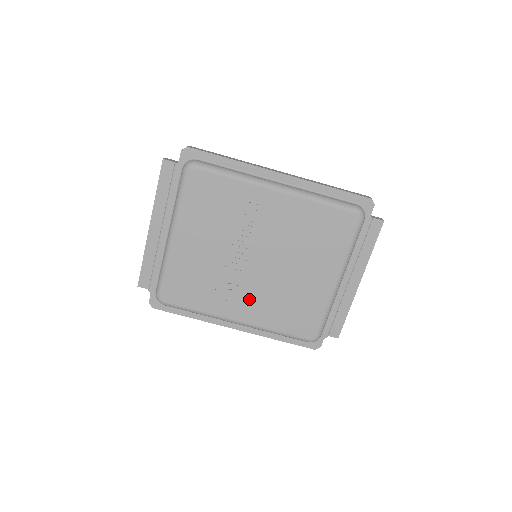
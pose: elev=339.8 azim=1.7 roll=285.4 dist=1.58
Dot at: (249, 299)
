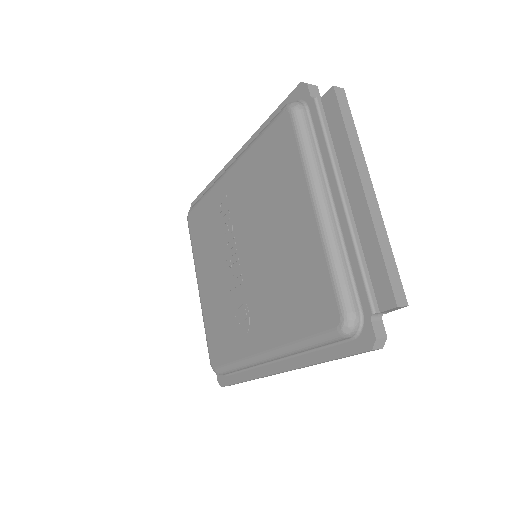
Dot at: (259, 312)
